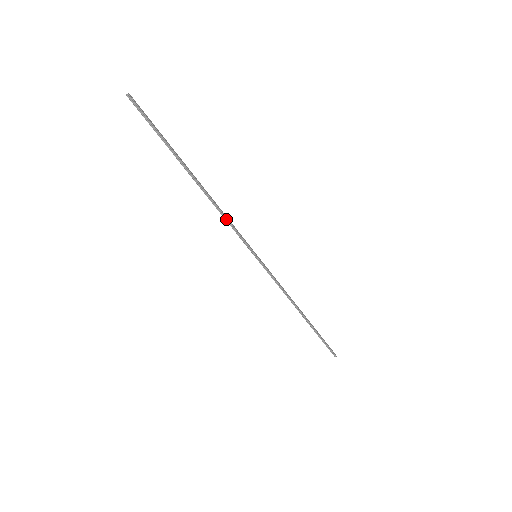
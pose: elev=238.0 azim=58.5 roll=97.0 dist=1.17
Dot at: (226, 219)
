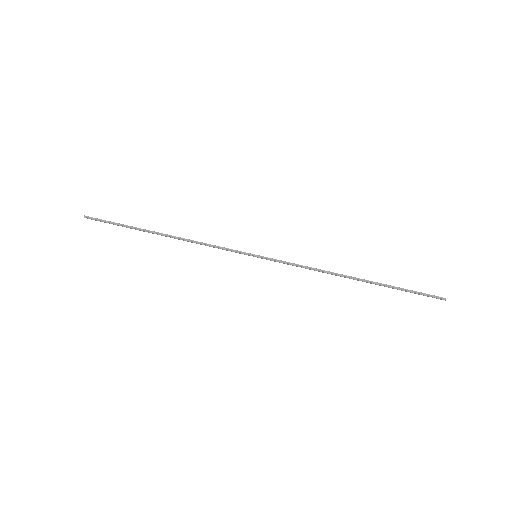
Dot at: (206, 245)
